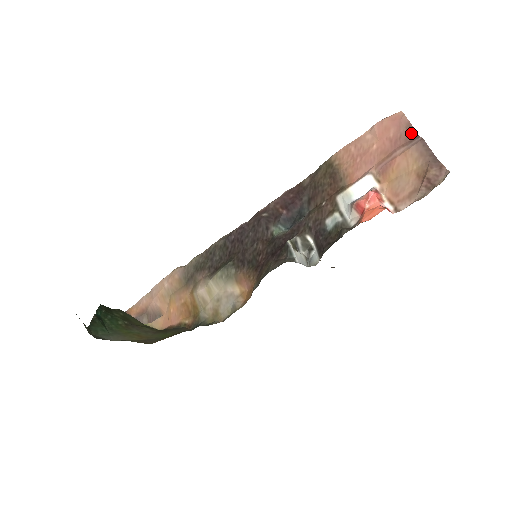
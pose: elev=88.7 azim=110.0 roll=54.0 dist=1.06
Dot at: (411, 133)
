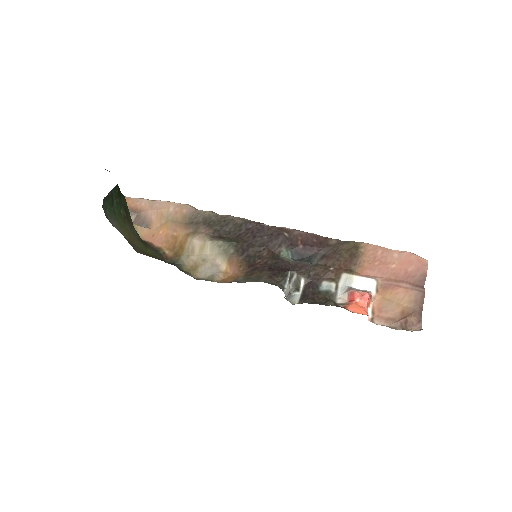
Dot at: (421, 281)
